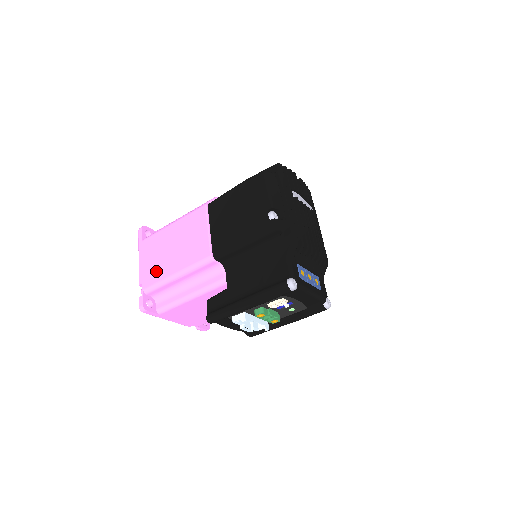
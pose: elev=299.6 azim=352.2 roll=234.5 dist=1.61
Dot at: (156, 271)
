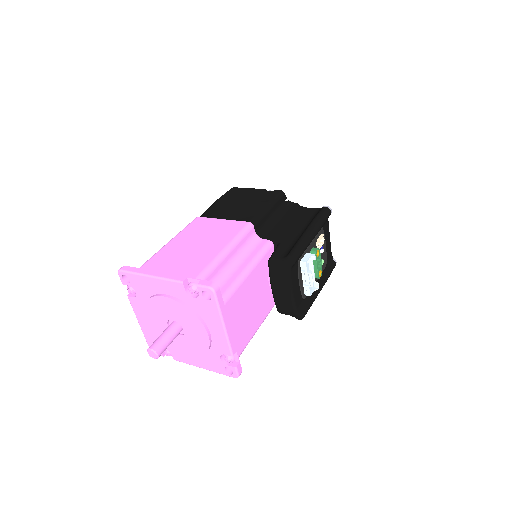
Dot at: (196, 262)
